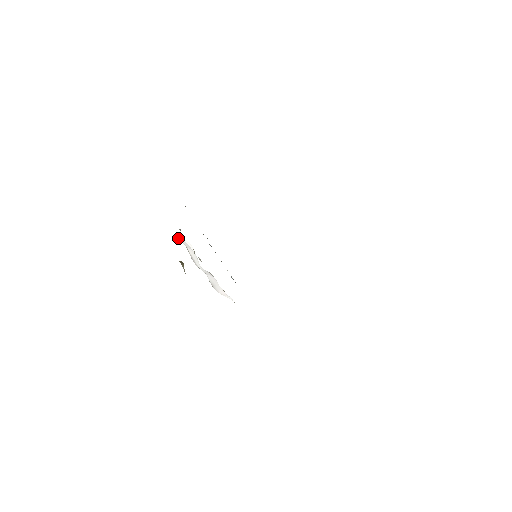
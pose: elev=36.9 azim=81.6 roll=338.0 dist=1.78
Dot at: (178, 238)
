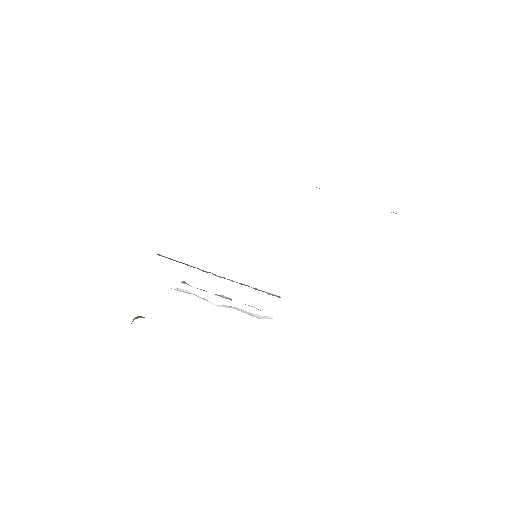
Dot at: occluded
